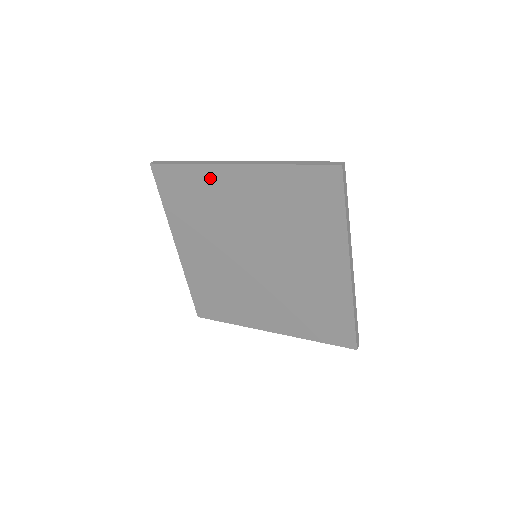
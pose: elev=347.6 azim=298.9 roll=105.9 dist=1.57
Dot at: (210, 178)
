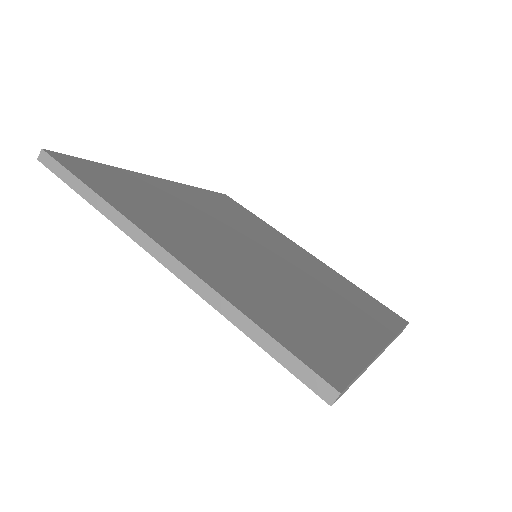
Dot at: occluded
